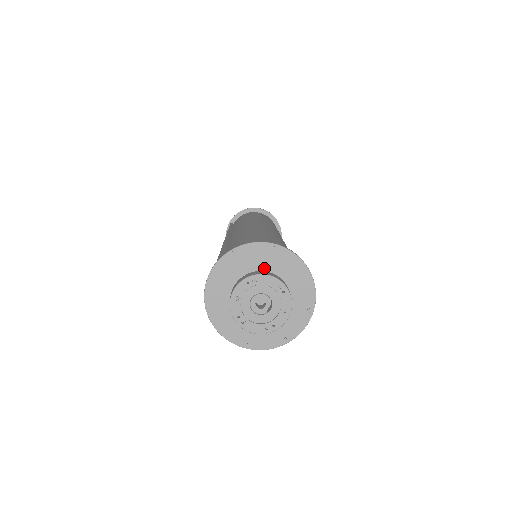
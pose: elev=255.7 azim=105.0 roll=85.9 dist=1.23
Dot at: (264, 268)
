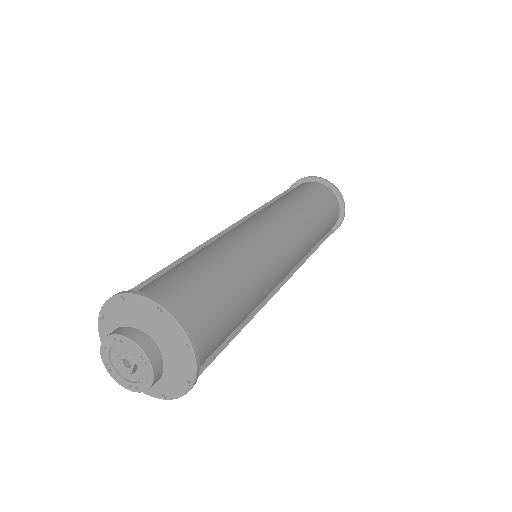
Dot at: (149, 324)
